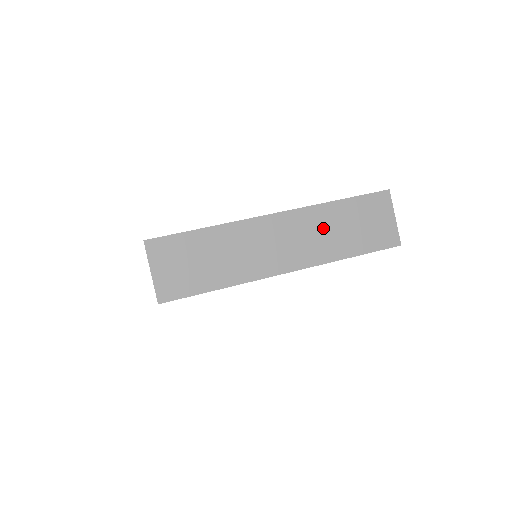
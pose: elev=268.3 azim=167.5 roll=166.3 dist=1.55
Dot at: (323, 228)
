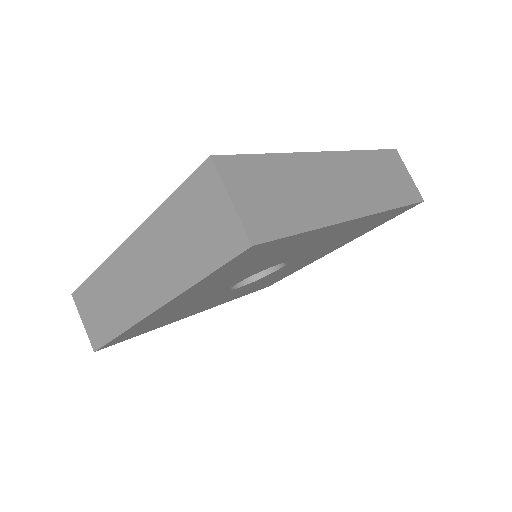
Dot at: (369, 175)
